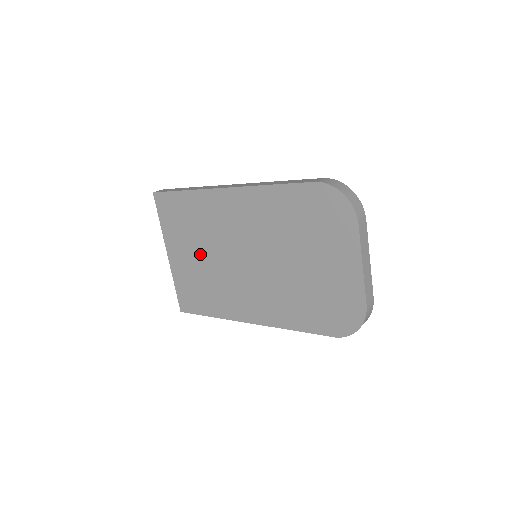
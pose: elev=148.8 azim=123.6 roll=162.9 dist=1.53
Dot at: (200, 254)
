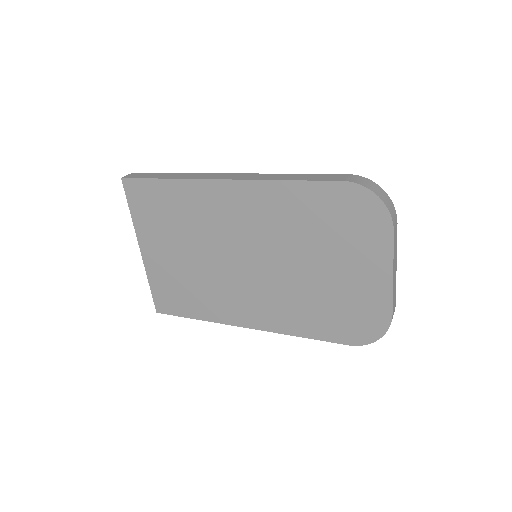
Dot at: (185, 252)
